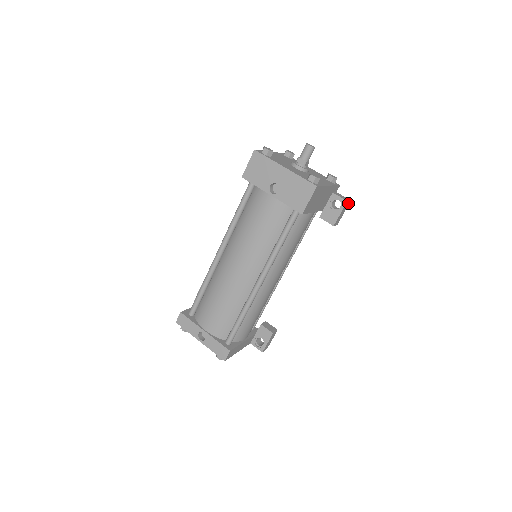
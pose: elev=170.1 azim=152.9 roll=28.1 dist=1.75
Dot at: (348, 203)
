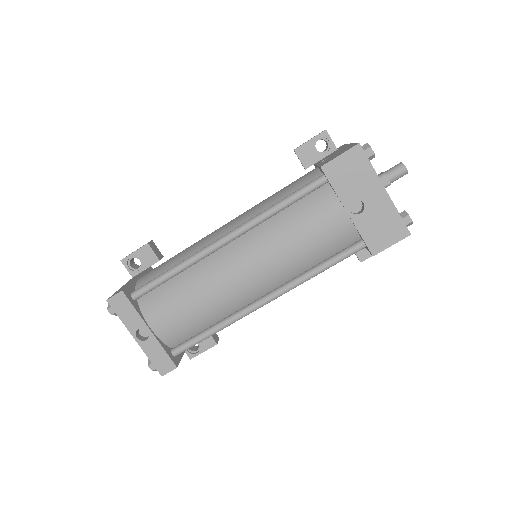
Dot at: occluded
